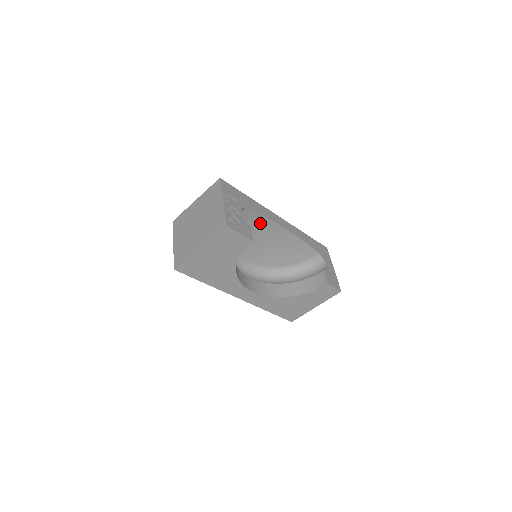
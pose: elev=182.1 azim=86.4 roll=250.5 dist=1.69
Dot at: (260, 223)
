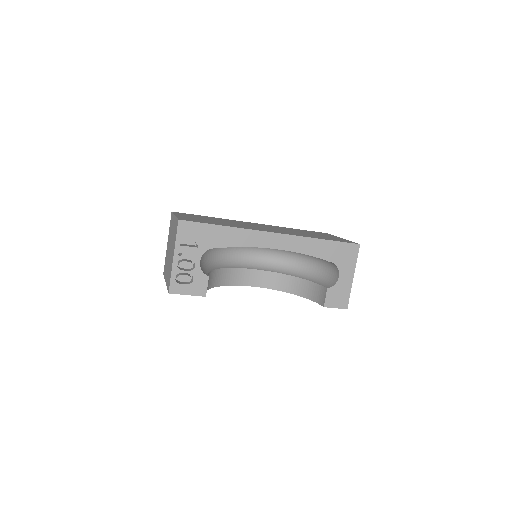
Dot at: occluded
